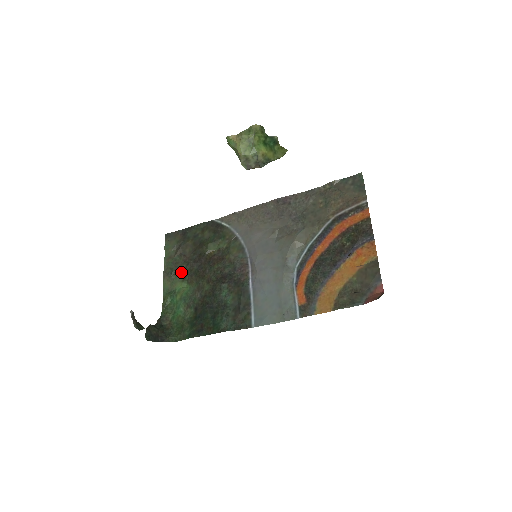
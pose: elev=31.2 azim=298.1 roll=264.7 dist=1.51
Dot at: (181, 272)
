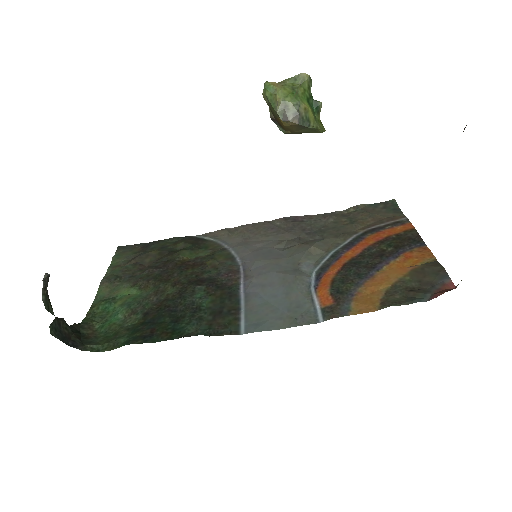
Dot at: (132, 278)
